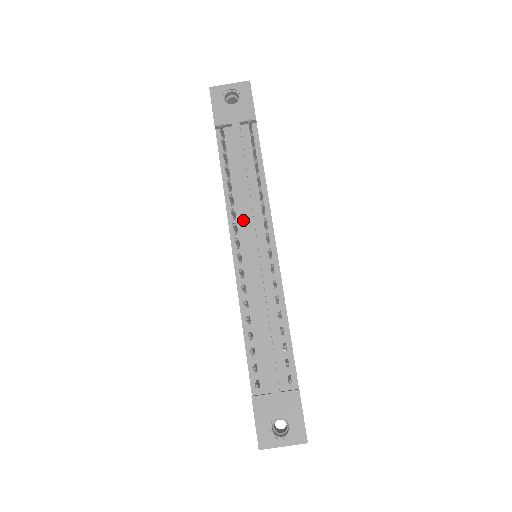
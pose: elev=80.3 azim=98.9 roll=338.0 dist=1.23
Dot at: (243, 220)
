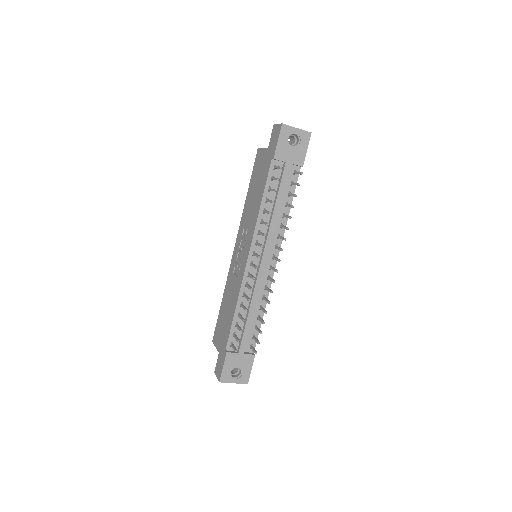
Dot at: (264, 237)
